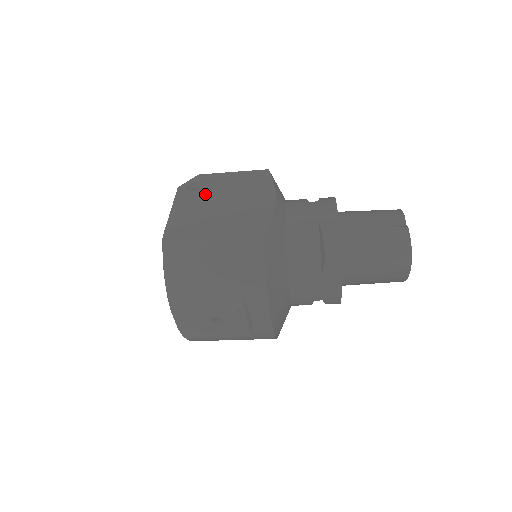
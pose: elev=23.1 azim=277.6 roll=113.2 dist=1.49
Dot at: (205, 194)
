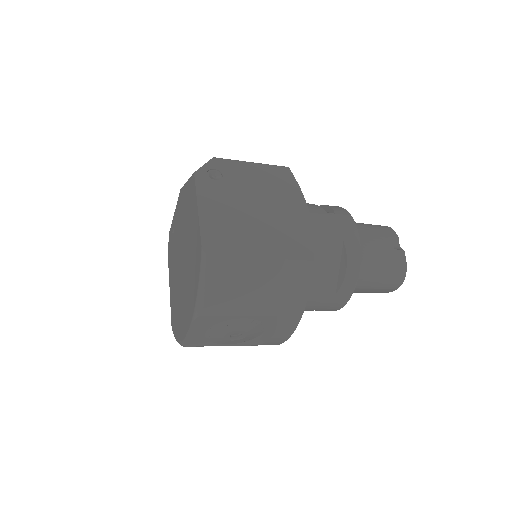
Dot at: (231, 190)
